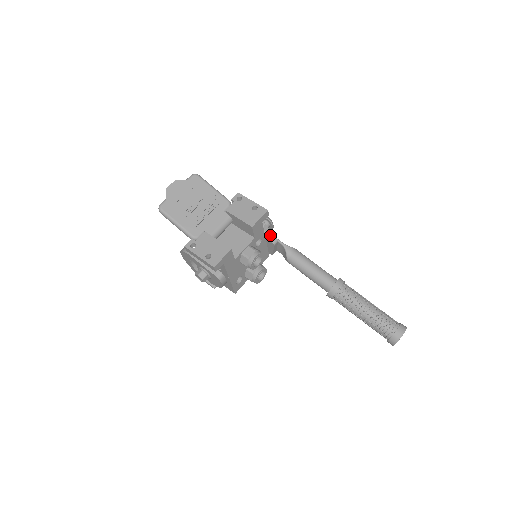
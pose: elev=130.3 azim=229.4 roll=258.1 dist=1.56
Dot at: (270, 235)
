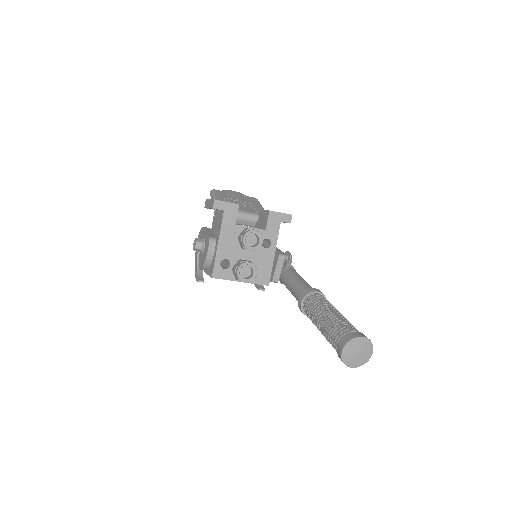
Dot at: (281, 252)
